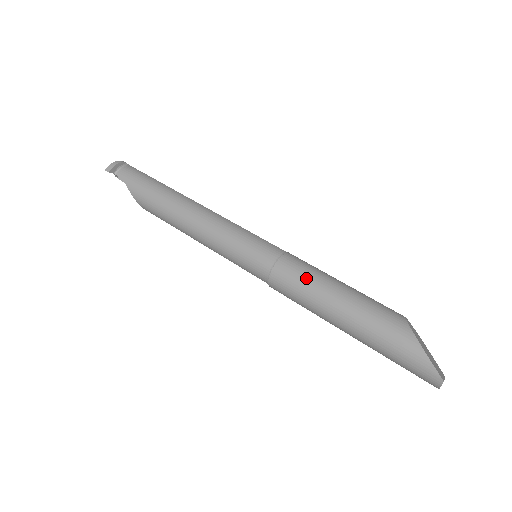
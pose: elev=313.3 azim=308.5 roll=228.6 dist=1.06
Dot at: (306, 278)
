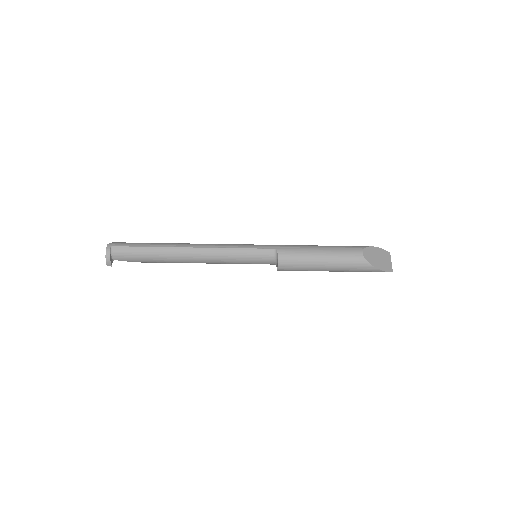
Dot at: (300, 267)
